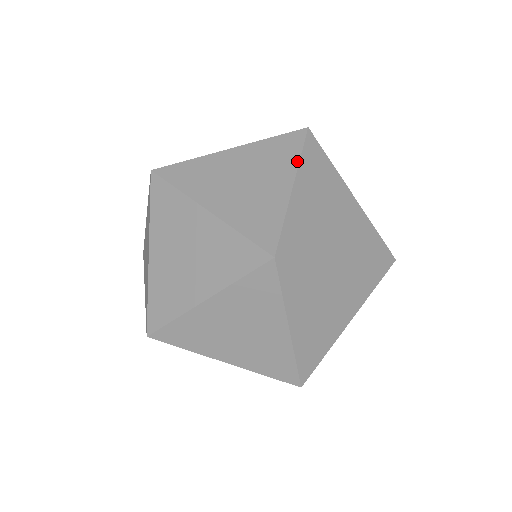
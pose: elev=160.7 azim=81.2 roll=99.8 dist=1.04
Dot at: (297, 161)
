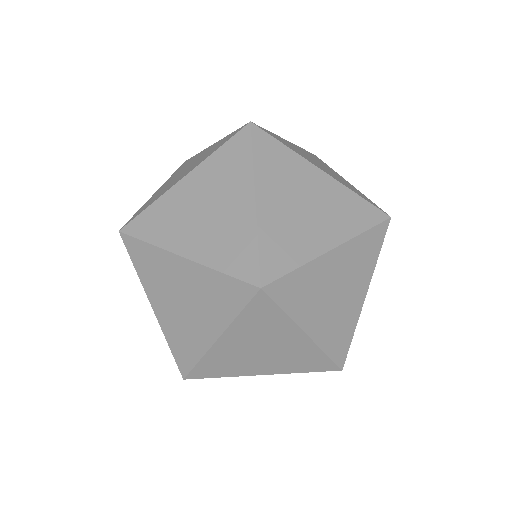
Dot at: occluded
